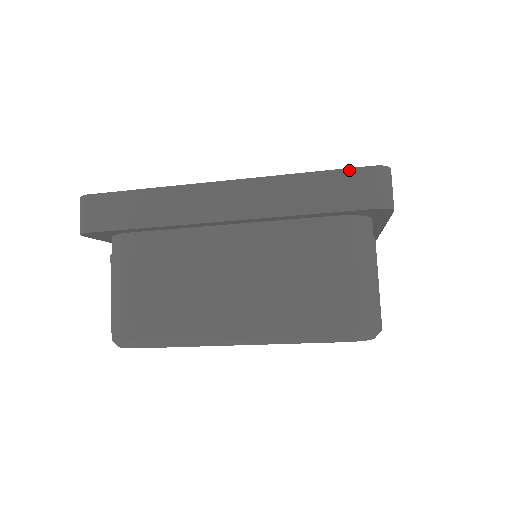
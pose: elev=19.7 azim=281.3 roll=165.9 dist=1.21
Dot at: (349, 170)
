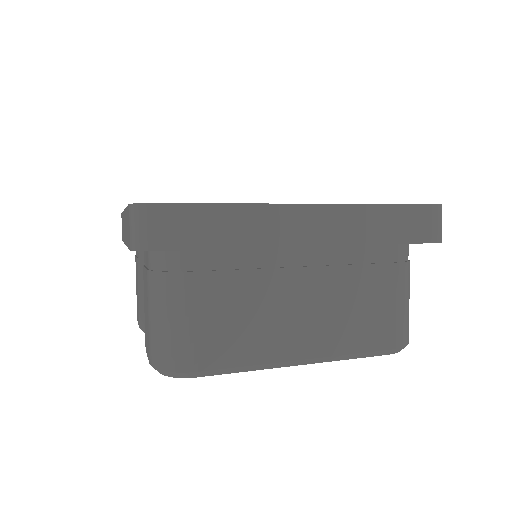
Dot at: (418, 206)
